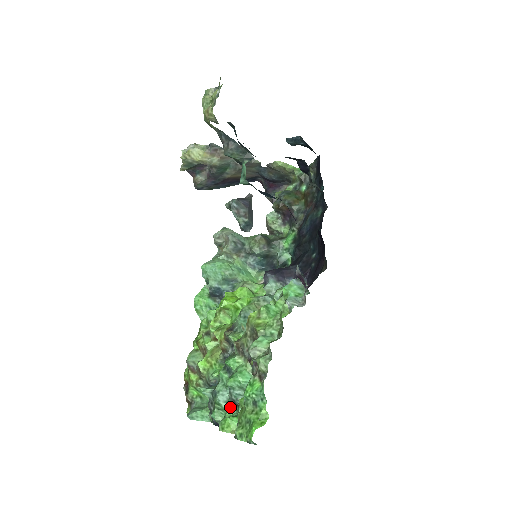
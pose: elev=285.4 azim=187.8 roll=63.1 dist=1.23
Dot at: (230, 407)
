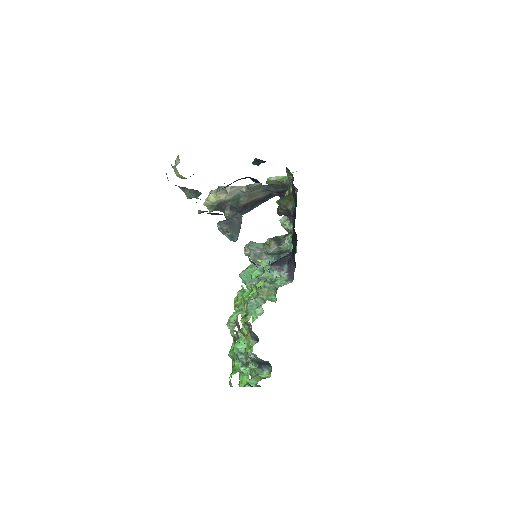
Dot at: occluded
